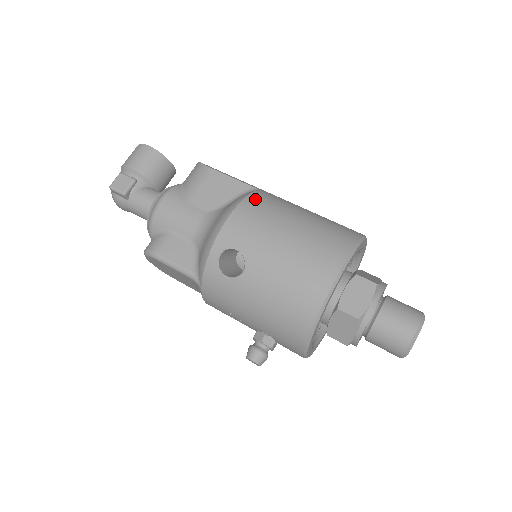
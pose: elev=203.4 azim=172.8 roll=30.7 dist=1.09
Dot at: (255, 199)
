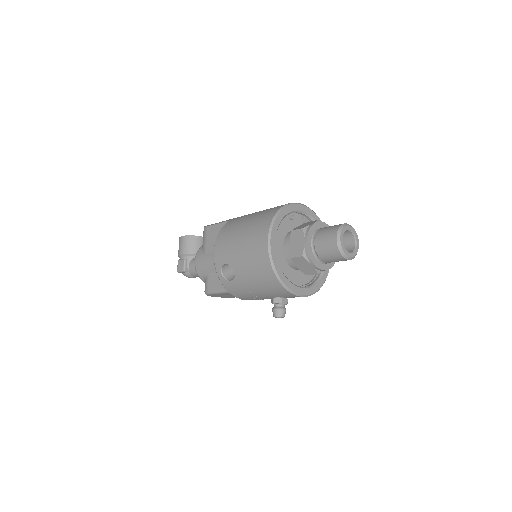
Dot at: (224, 229)
